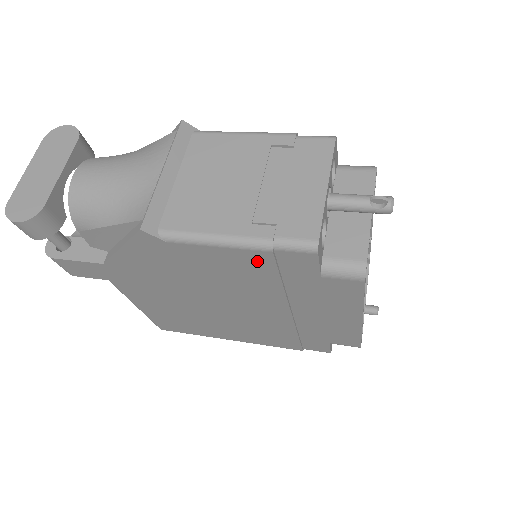
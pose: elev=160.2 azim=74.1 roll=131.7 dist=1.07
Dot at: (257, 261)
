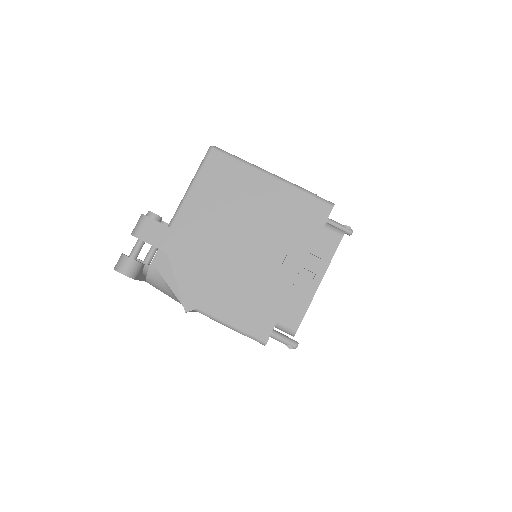
Dot at: occluded
